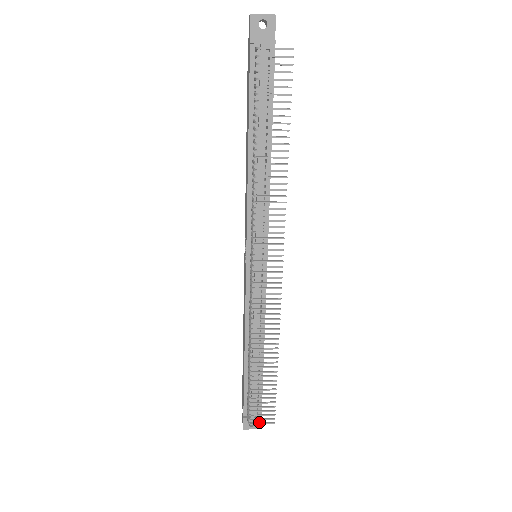
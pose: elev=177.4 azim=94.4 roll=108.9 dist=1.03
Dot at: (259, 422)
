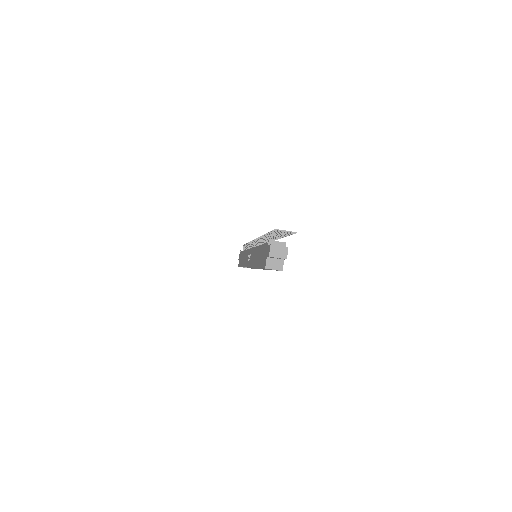
Dot at: occluded
